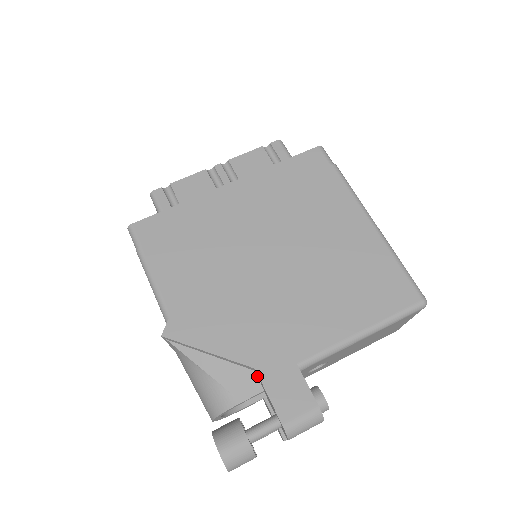
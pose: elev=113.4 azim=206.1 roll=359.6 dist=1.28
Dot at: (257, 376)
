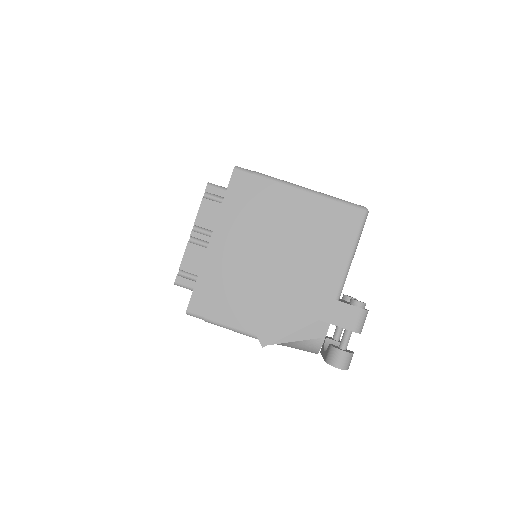
Dot at: occluded
